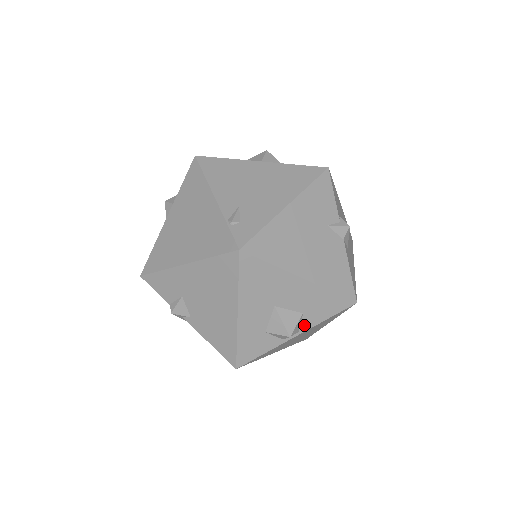
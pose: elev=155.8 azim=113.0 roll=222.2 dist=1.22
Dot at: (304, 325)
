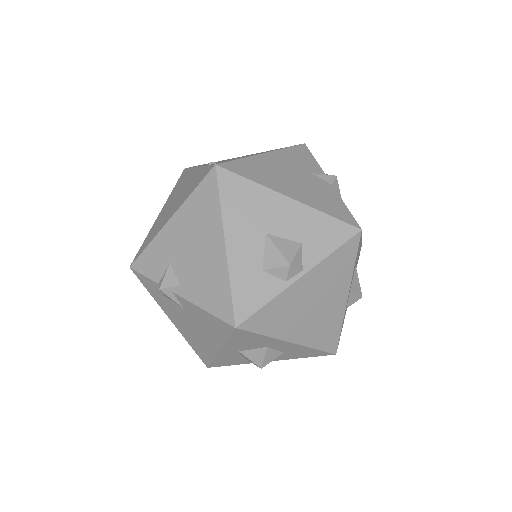
Dot at: (307, 261)
